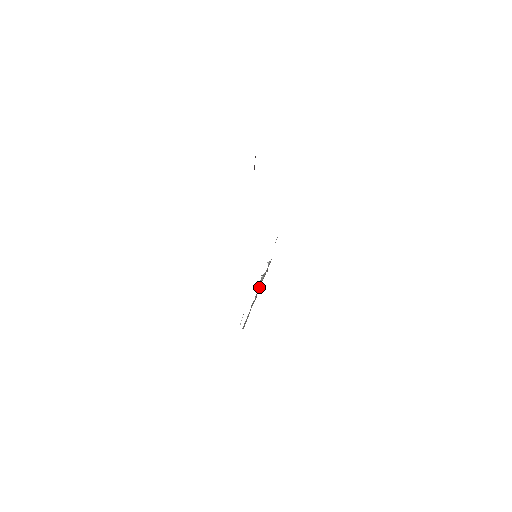
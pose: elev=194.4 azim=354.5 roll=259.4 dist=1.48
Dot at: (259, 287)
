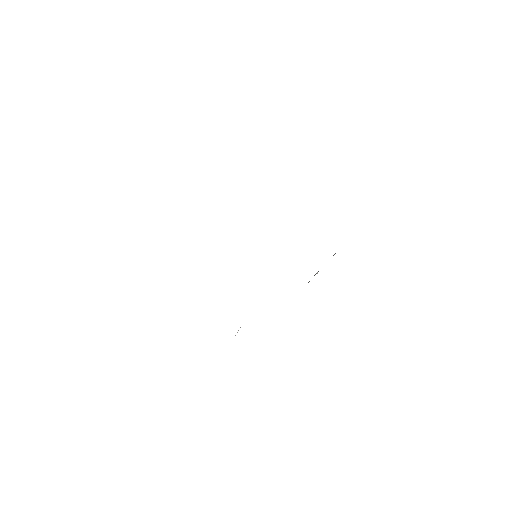
Dot at: occluded
